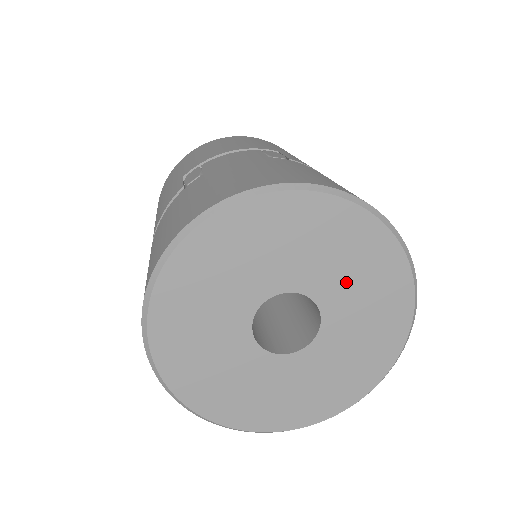
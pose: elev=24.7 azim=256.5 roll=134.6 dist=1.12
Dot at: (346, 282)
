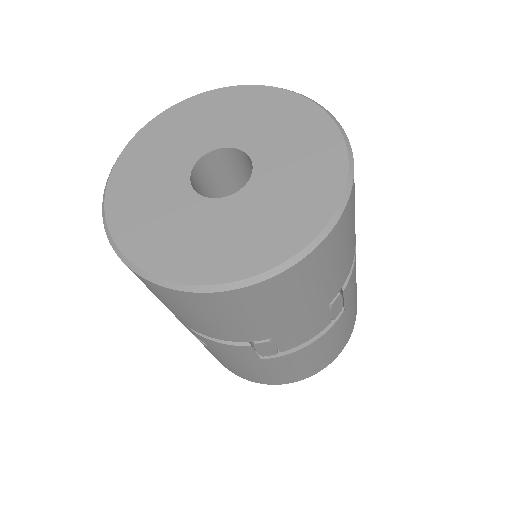
Dot at: (262, 129)
